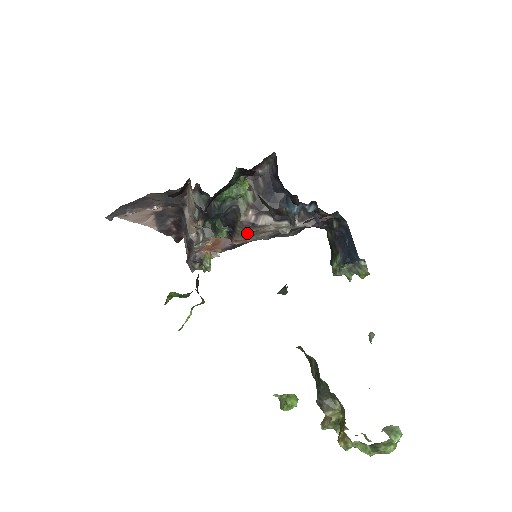
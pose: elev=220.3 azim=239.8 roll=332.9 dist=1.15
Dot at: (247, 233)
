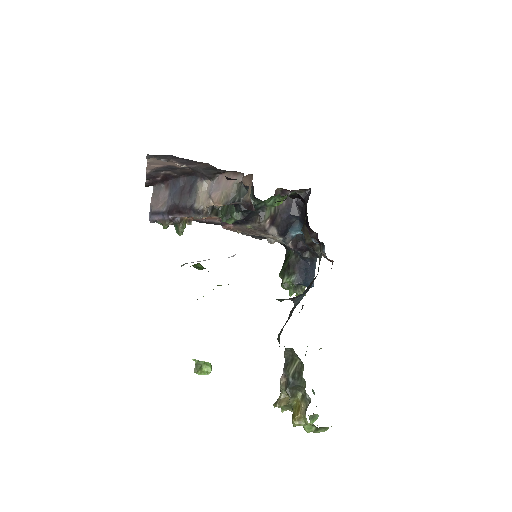
Dot at: (248, 230)
